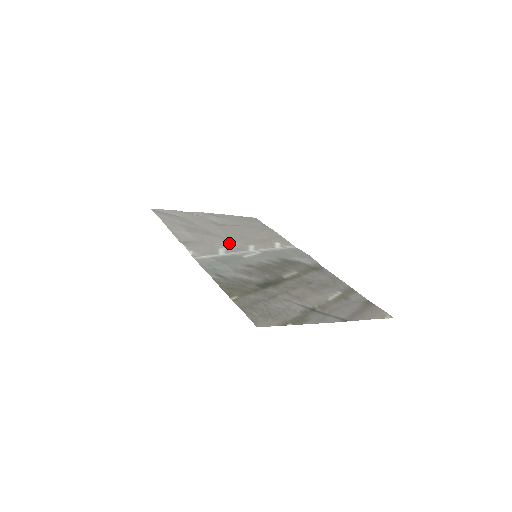
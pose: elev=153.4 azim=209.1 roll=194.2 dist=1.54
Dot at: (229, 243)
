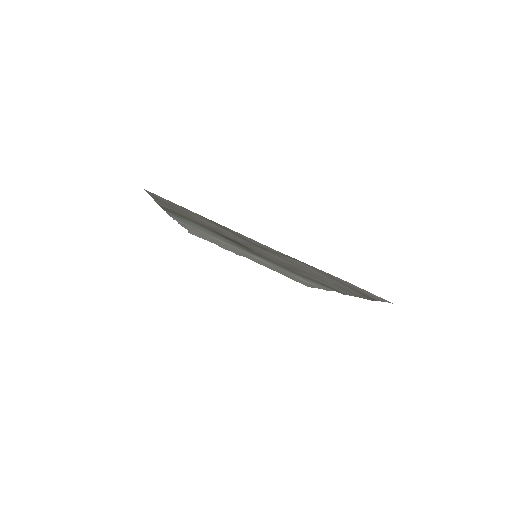
Dot at: occluded
